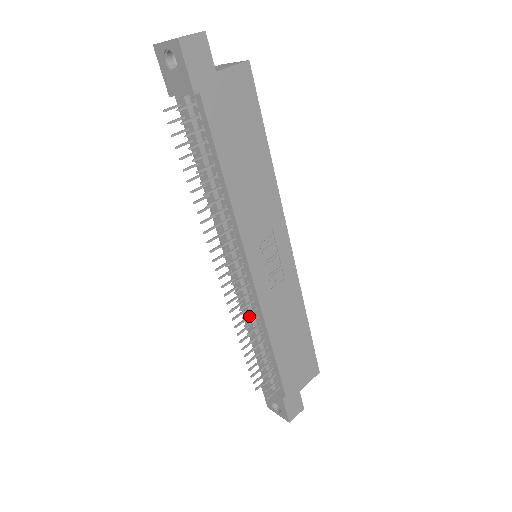
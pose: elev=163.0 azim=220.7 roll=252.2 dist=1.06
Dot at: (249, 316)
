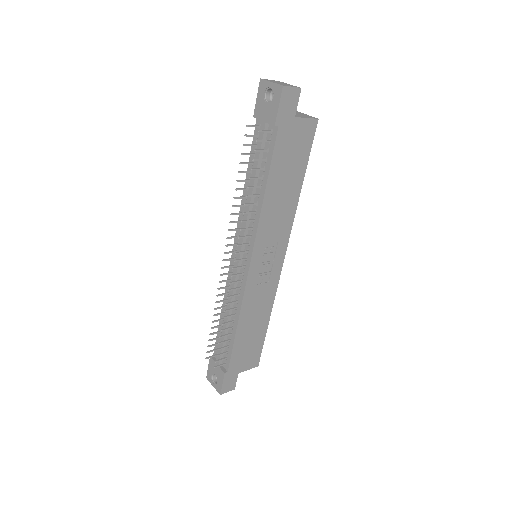
Dot at: (231, 298)
